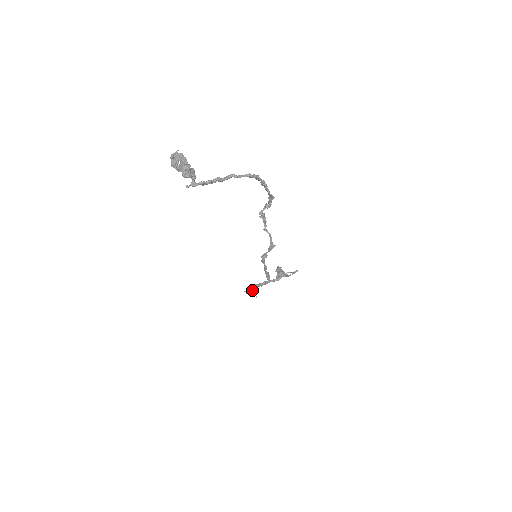
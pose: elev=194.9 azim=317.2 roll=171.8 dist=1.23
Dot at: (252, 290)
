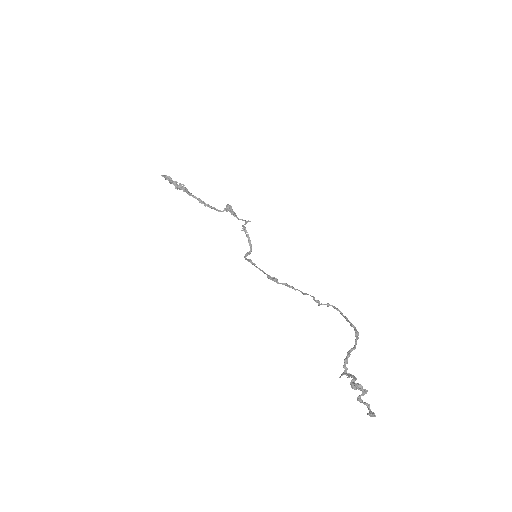
Dot at: (177, 185)
